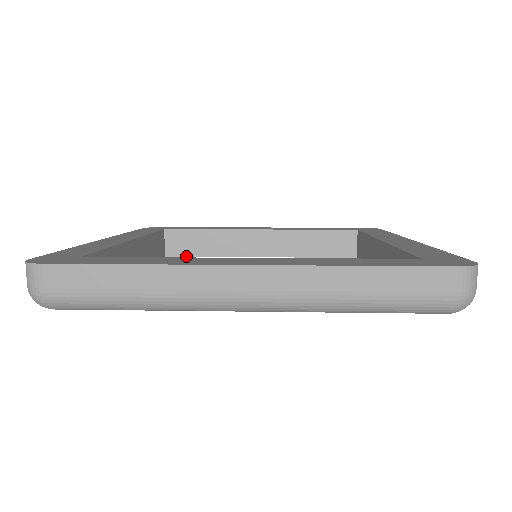
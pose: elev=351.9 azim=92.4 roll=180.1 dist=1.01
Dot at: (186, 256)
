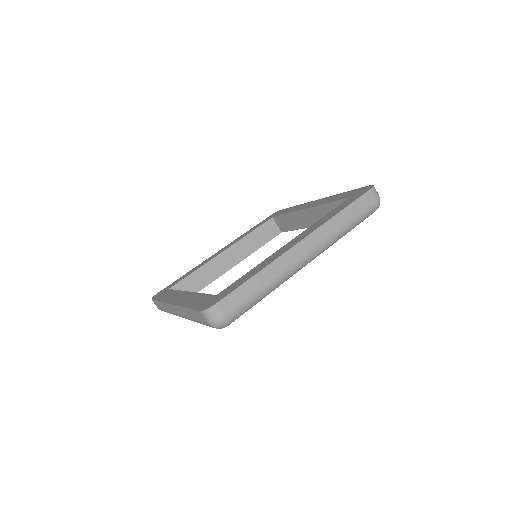
Dot at: occluded
